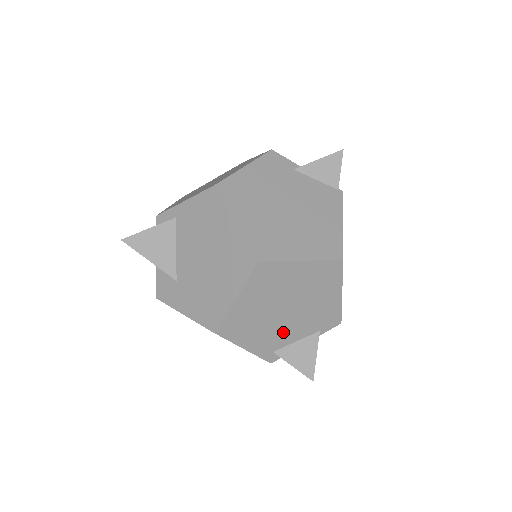
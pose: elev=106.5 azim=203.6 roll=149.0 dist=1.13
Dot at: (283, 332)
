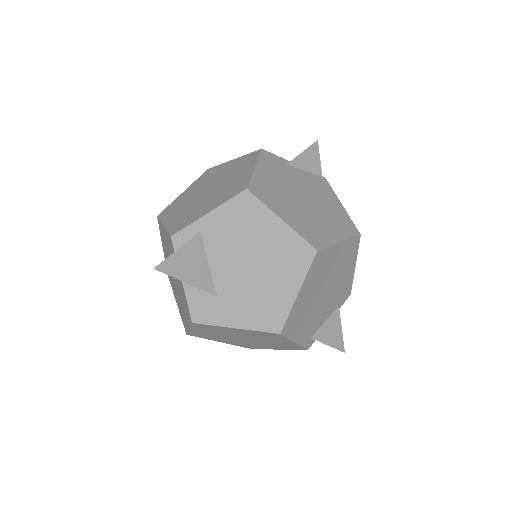
Dot at: (319, 316)
